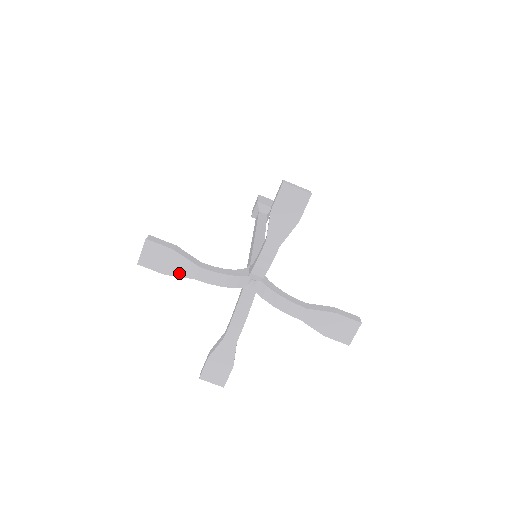
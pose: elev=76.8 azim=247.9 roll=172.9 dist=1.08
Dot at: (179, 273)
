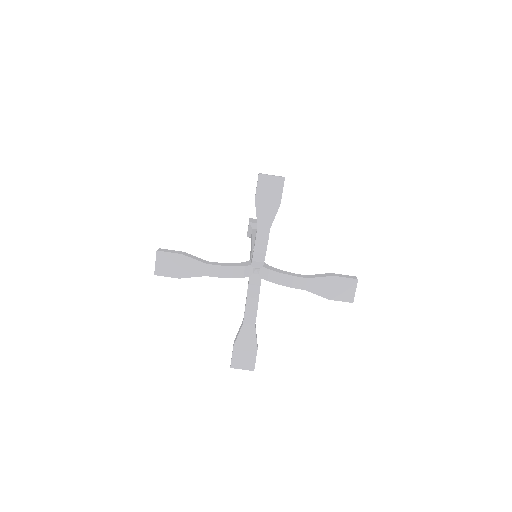
Dot at: (191, 274)
